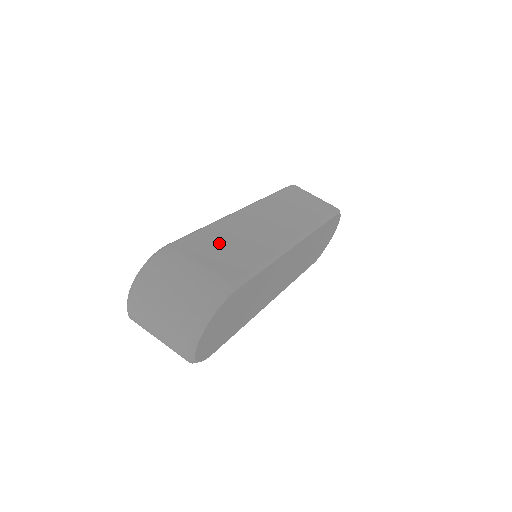
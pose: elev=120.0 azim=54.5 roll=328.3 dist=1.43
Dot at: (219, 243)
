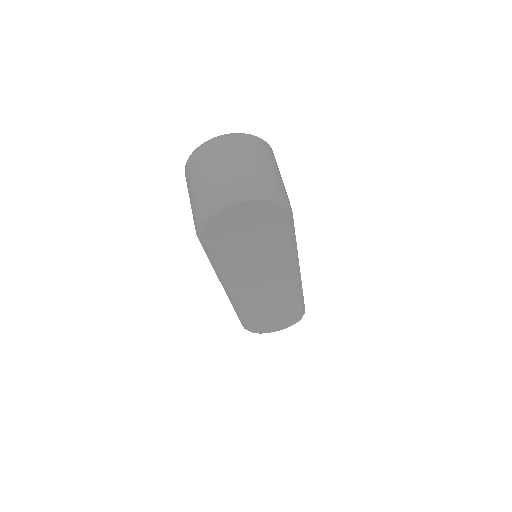
Dot at: occluded
